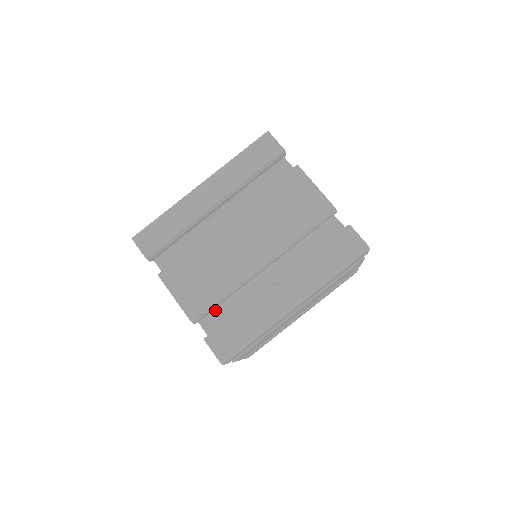
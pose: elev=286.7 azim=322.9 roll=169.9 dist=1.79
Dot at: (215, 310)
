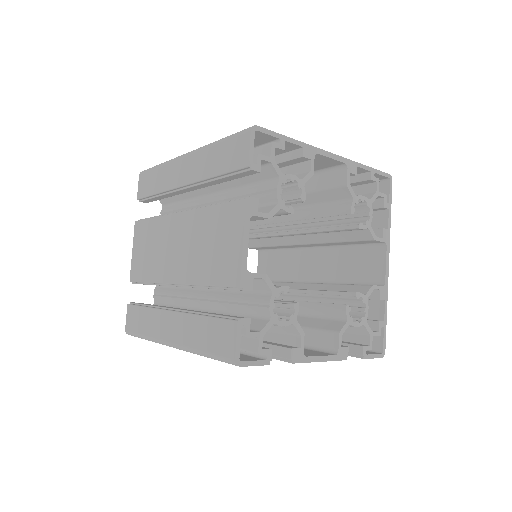
Dot at: occluded
